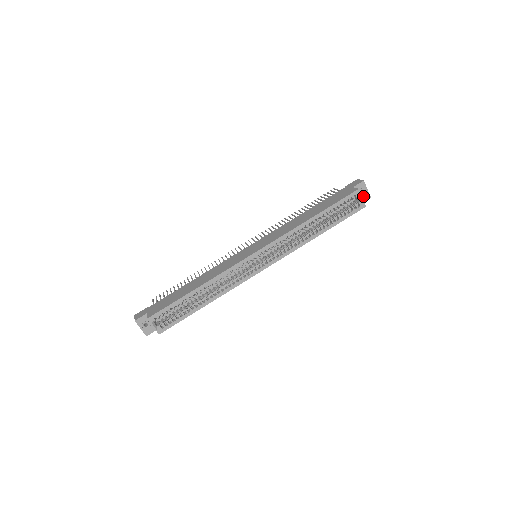
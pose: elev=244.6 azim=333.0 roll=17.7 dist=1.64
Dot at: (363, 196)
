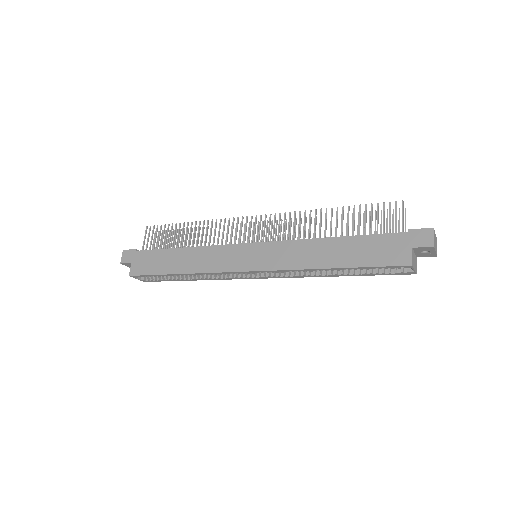
Dot at: (425, 254)
